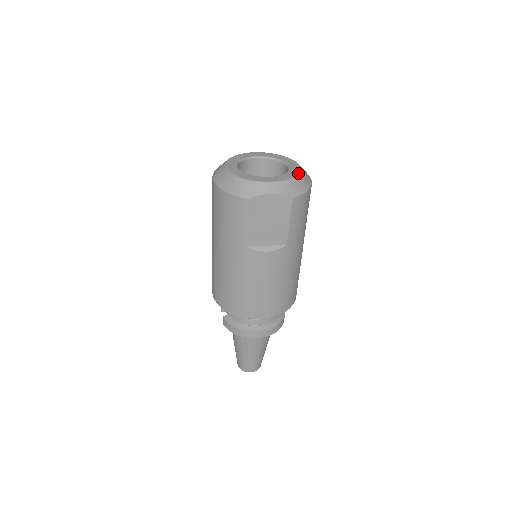
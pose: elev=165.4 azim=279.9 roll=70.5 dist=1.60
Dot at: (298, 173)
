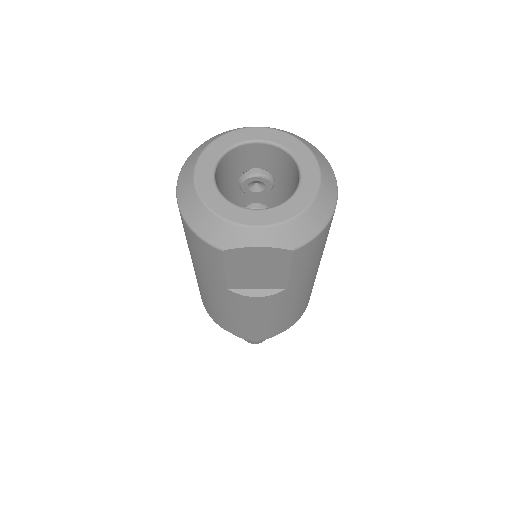
Dot at: (311, 199)
